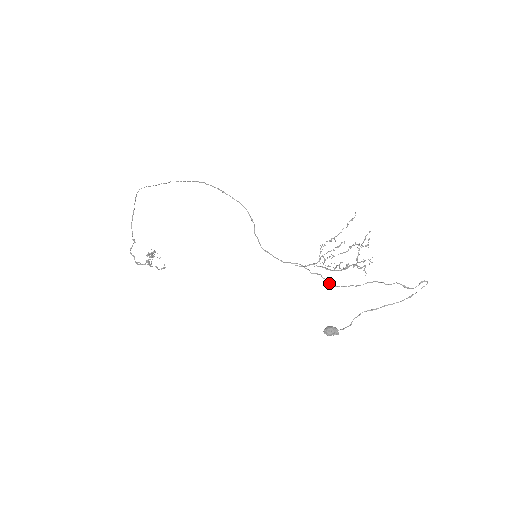
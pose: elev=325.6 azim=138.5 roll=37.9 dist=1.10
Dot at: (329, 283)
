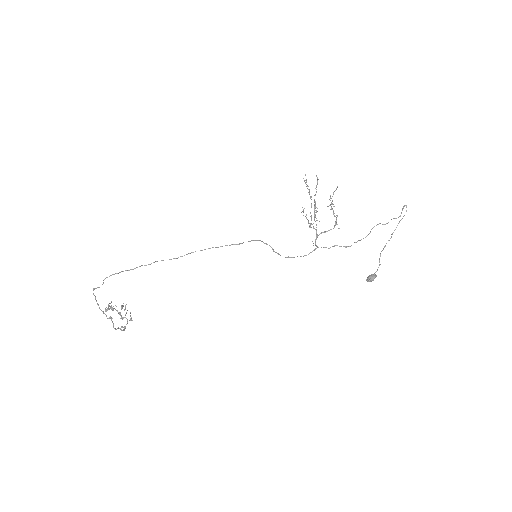
Dot at: (346, 247)
